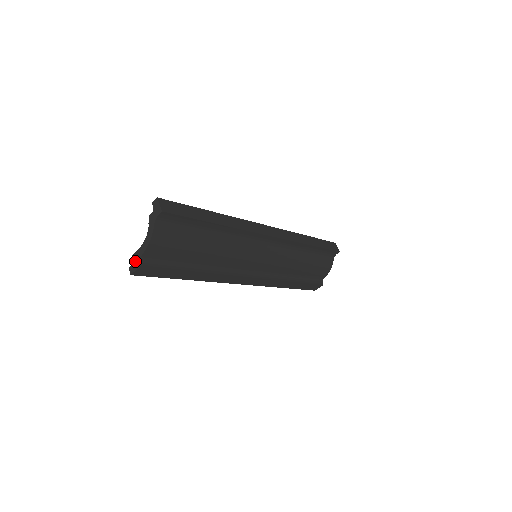
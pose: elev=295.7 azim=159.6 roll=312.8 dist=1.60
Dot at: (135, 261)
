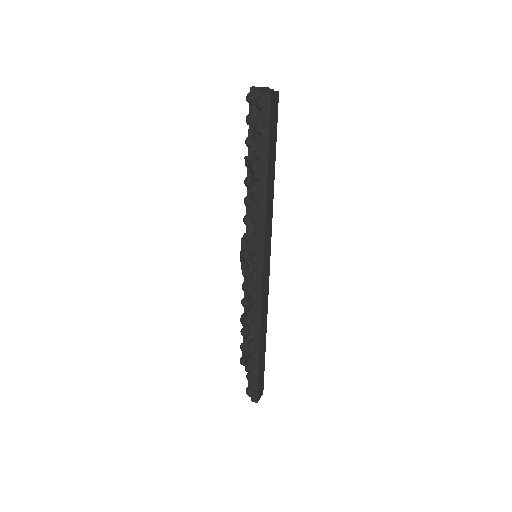
Dot at: (267, 90)
